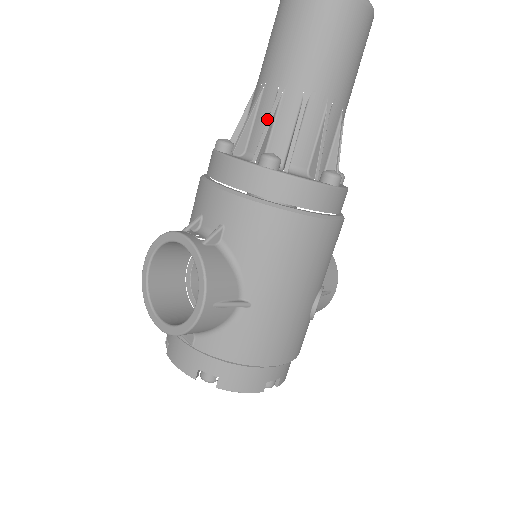
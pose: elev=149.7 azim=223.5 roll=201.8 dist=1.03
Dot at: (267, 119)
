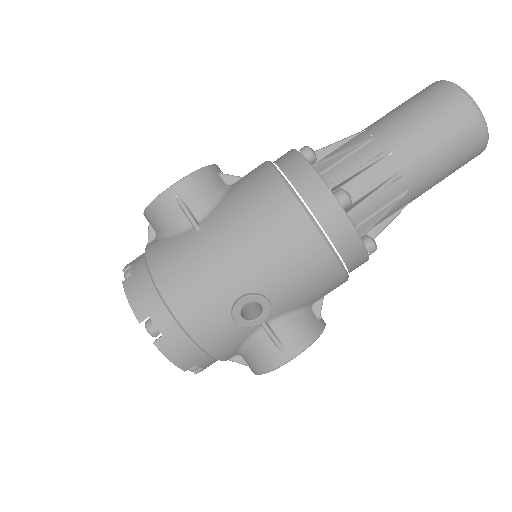
Dot at: (339, 146)
